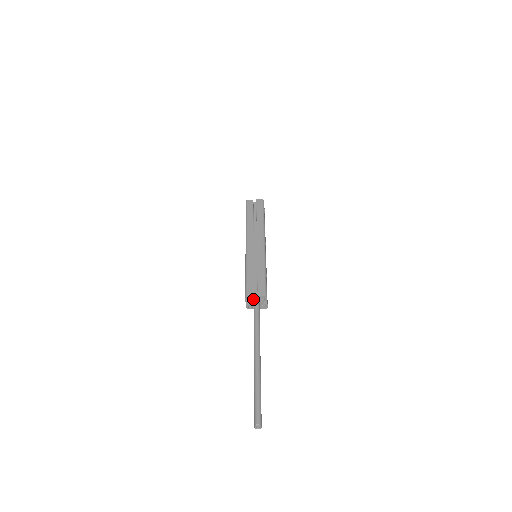
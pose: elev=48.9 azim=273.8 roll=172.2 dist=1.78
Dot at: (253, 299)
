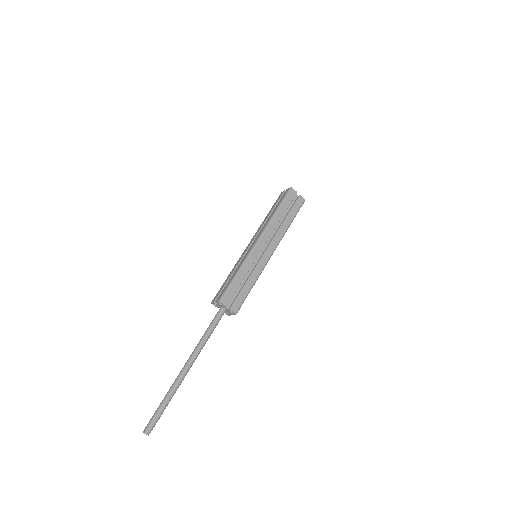
Dot at: (217, 305)
